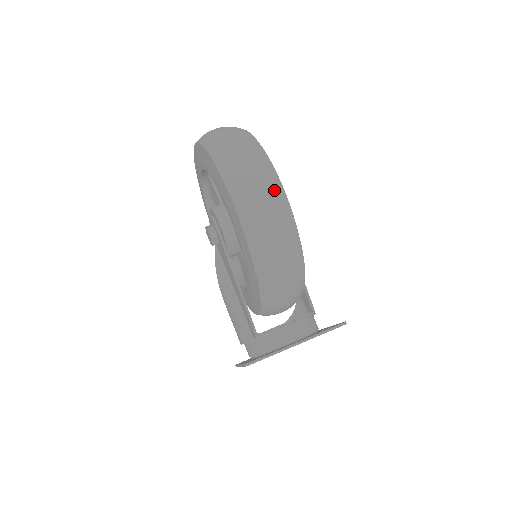
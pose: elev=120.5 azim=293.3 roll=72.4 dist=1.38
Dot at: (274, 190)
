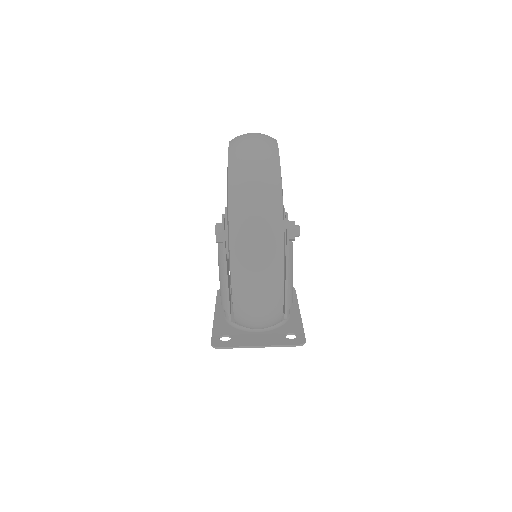
Dot at: (273, 282)
